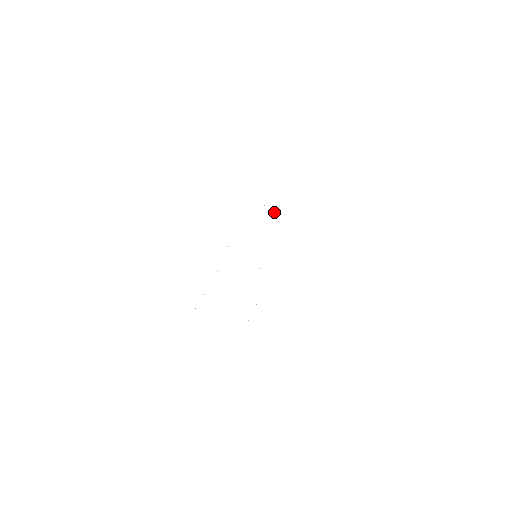
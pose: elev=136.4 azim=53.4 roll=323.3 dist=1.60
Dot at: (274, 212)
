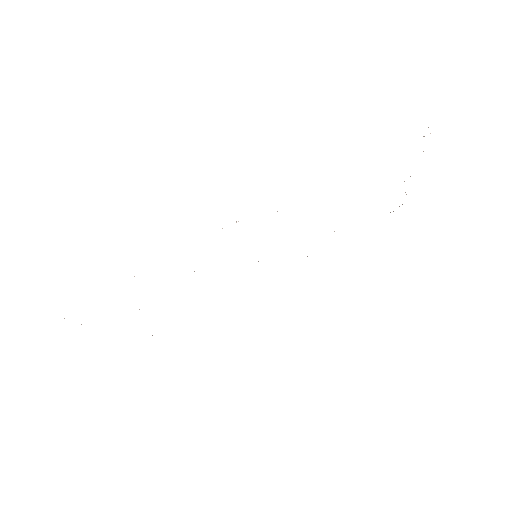
Dot at: occluded
